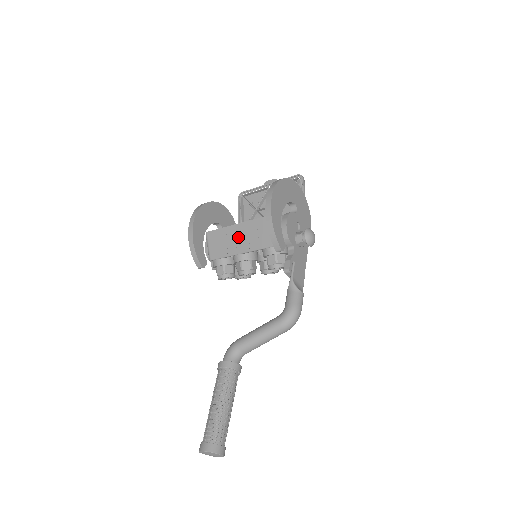
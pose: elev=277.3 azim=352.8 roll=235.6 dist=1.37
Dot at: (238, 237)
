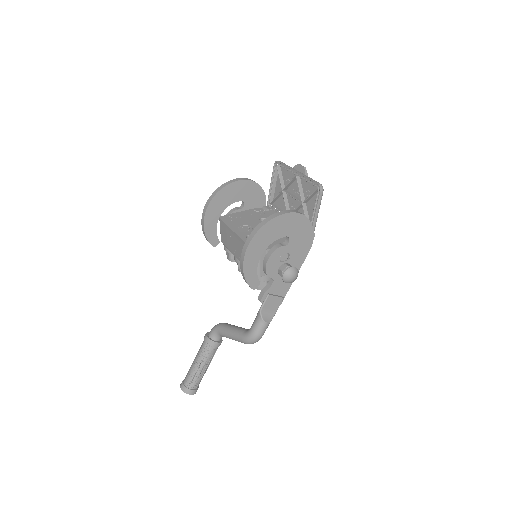
Dot at: (235, 244)
